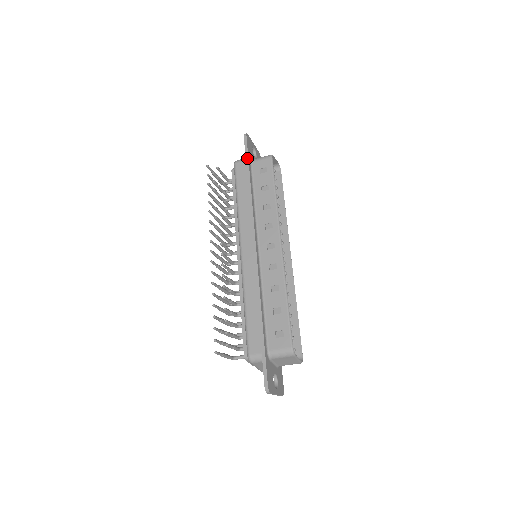
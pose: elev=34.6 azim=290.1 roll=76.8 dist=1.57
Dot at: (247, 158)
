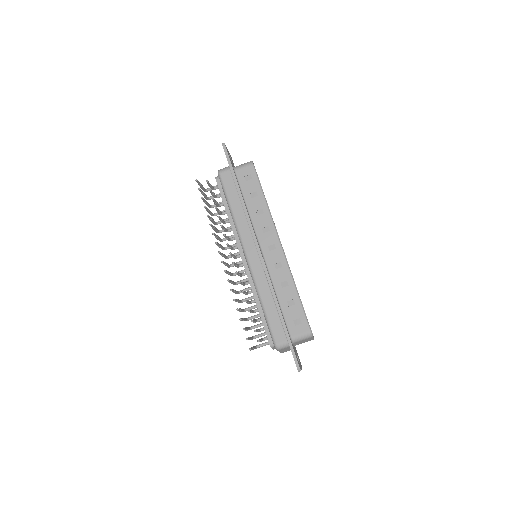
Dot at: (231, 168)
